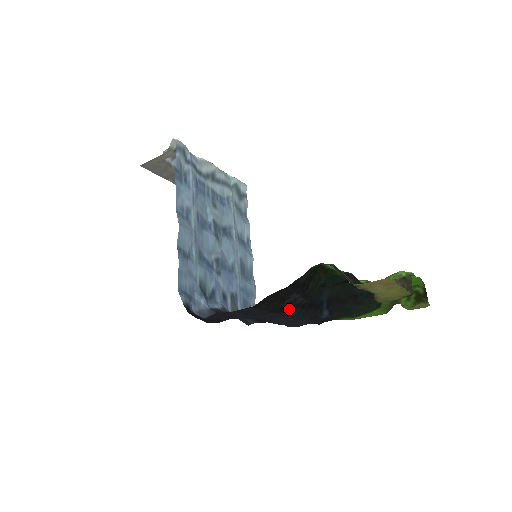
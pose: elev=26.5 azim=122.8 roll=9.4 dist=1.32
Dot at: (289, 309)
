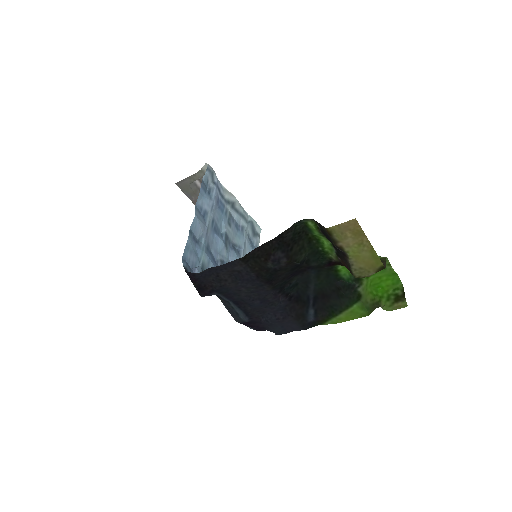
Dot at: (277, 293)
